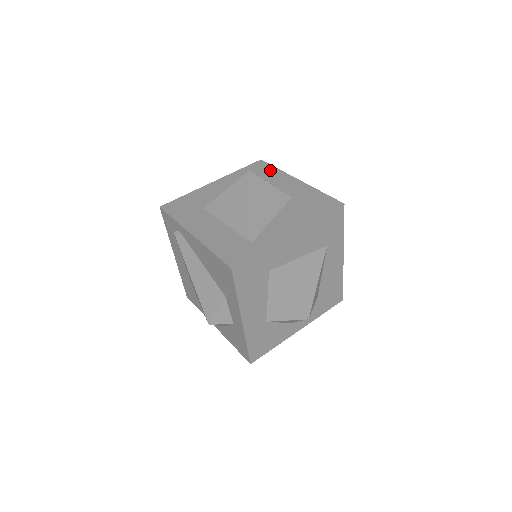
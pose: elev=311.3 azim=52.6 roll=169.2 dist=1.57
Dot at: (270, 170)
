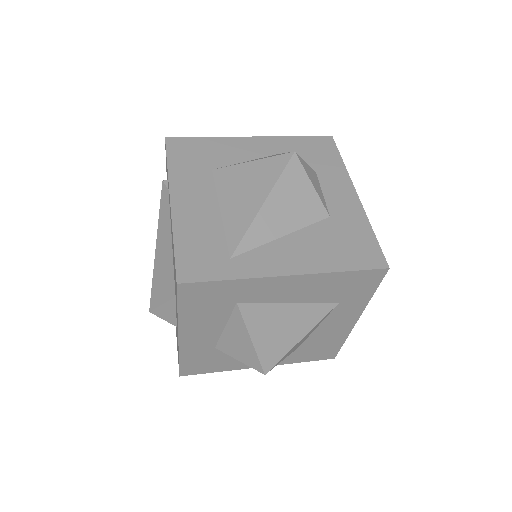
Dot at: (332, 159)
